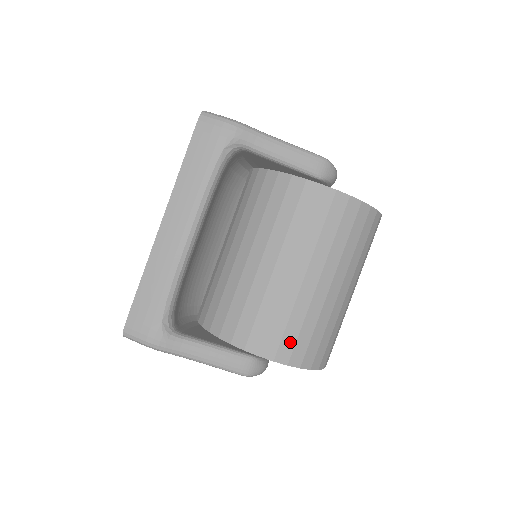
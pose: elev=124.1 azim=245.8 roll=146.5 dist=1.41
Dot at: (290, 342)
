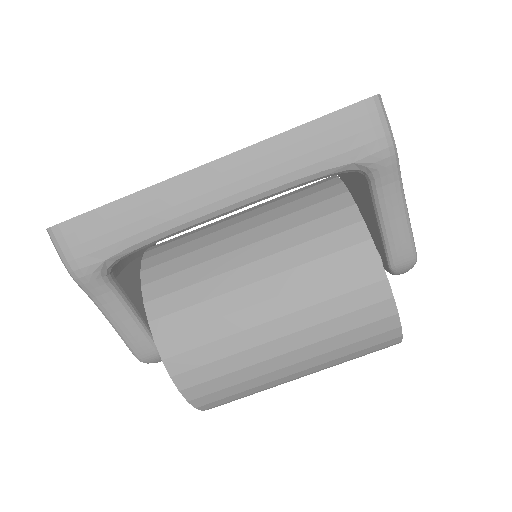
Dot at: (211, 388)
